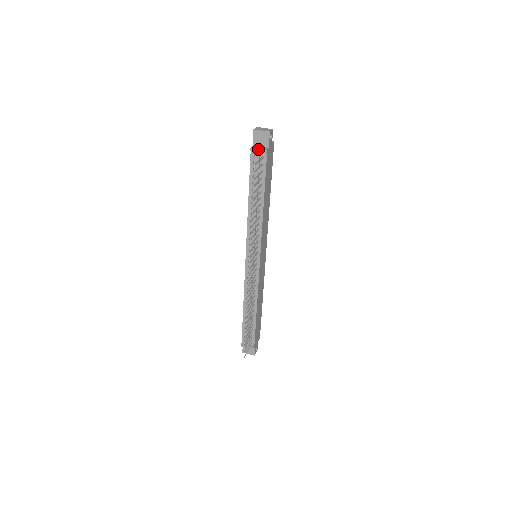
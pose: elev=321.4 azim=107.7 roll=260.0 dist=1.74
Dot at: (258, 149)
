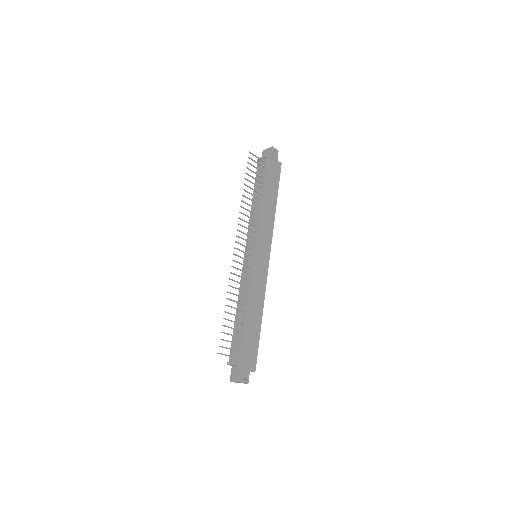
Dot at: (262, 157)
